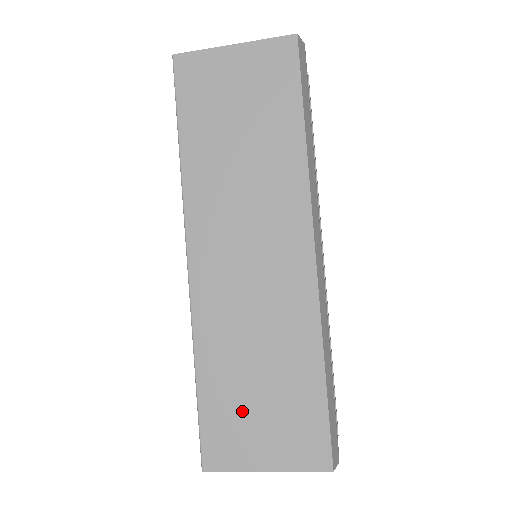
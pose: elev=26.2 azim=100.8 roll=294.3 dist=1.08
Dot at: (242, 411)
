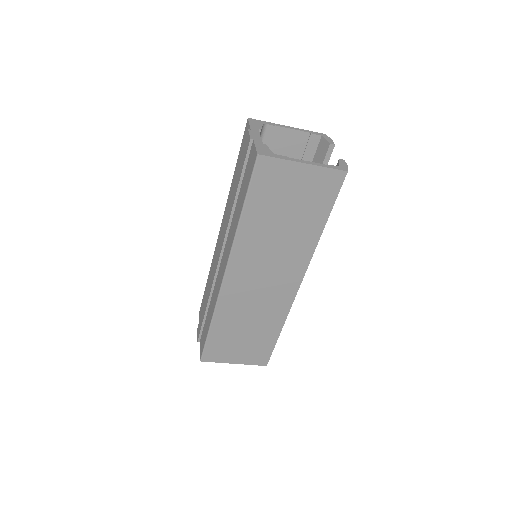
Dot at: (231, 342)
